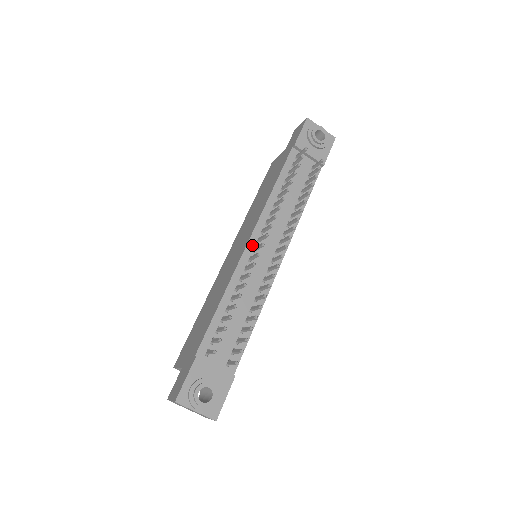
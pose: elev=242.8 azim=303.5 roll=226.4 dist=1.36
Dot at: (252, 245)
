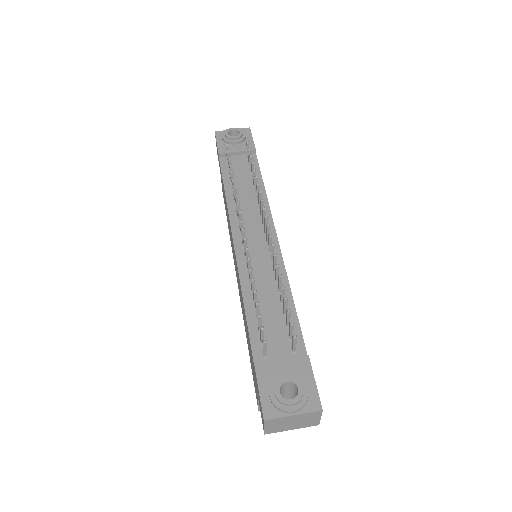
Dot at: (239, 243)
